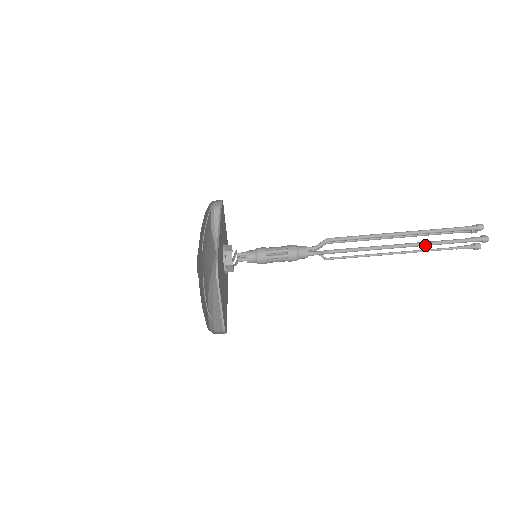
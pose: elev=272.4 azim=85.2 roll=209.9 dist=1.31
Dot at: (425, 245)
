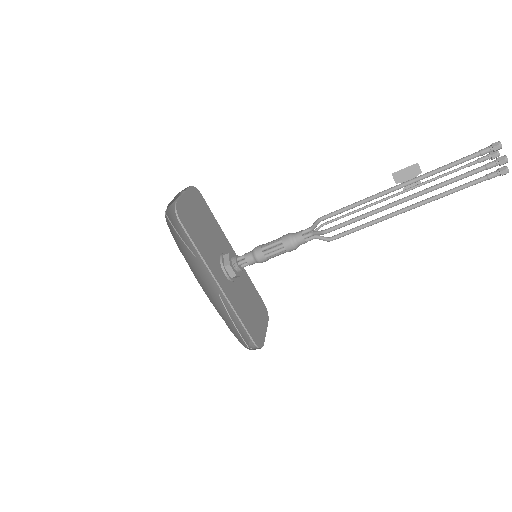
Dot at: (431, 201)
